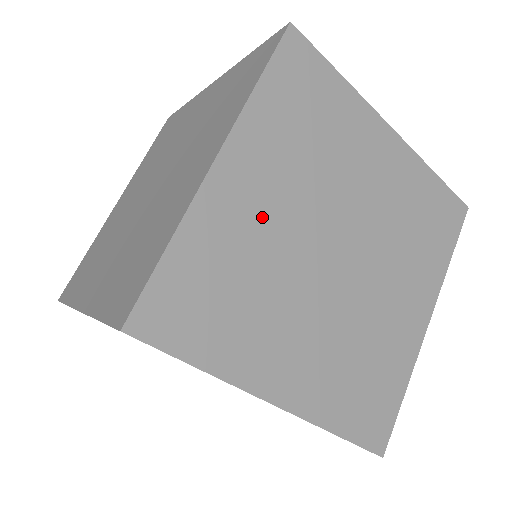
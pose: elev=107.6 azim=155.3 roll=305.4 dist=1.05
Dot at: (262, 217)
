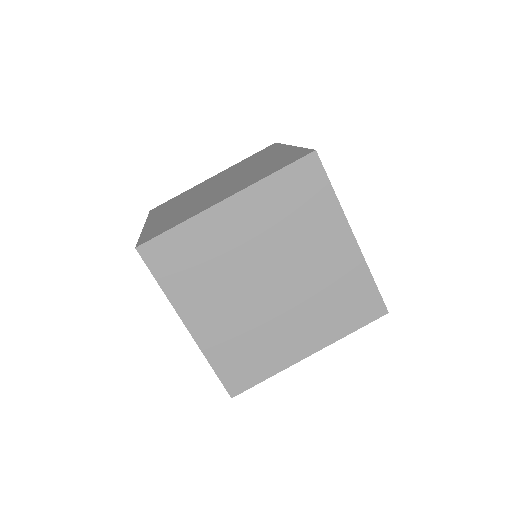
Dot at: (225, 319)
